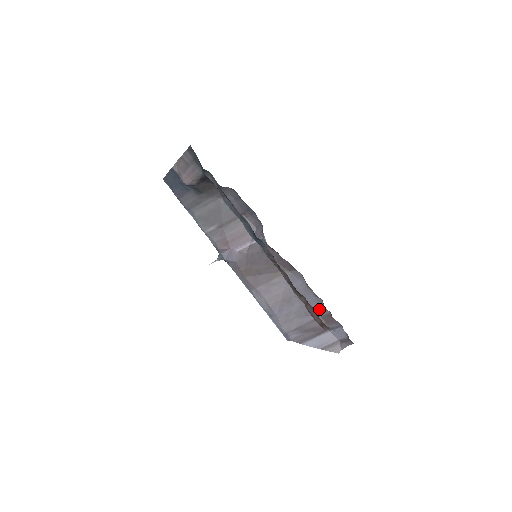
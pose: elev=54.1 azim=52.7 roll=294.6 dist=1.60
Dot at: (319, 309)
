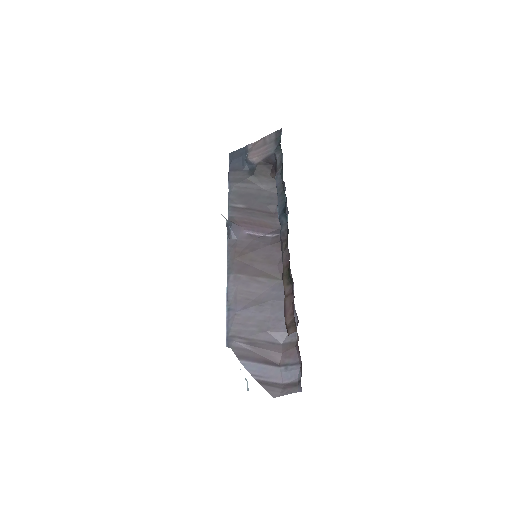
Dot at: occluded
